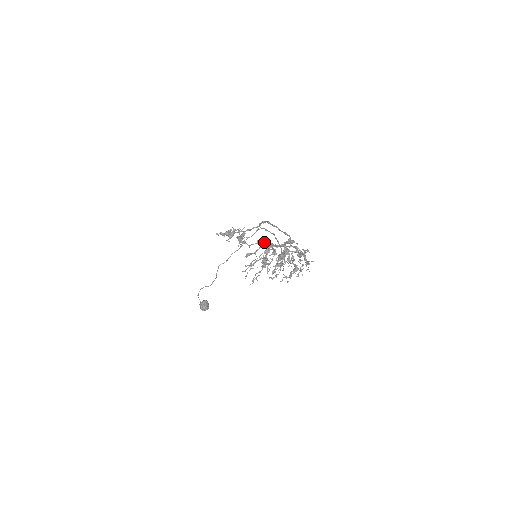
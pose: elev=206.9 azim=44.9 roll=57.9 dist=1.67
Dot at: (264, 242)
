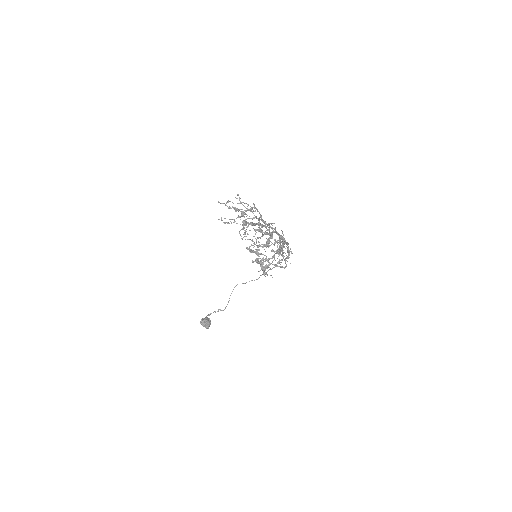
Dot at: (255, 210)
